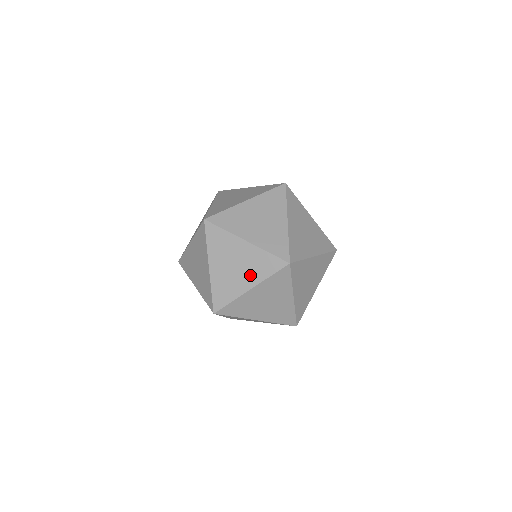
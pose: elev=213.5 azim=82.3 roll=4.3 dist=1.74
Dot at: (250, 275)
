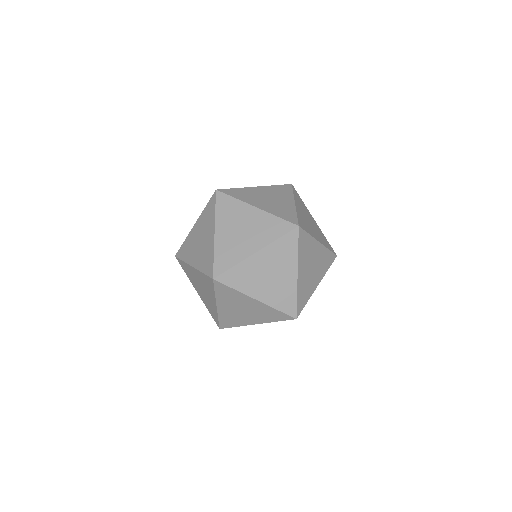
Dot at: (257, 238)
